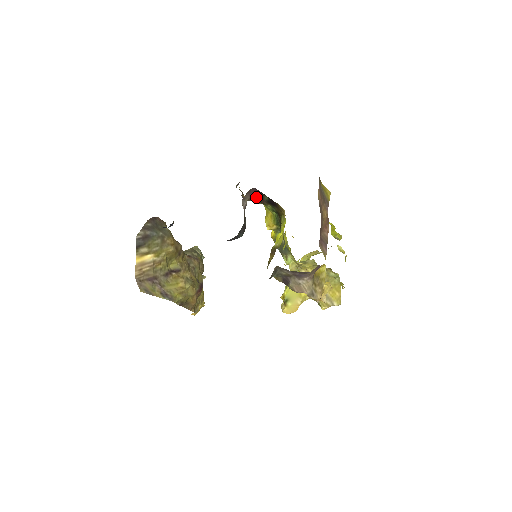
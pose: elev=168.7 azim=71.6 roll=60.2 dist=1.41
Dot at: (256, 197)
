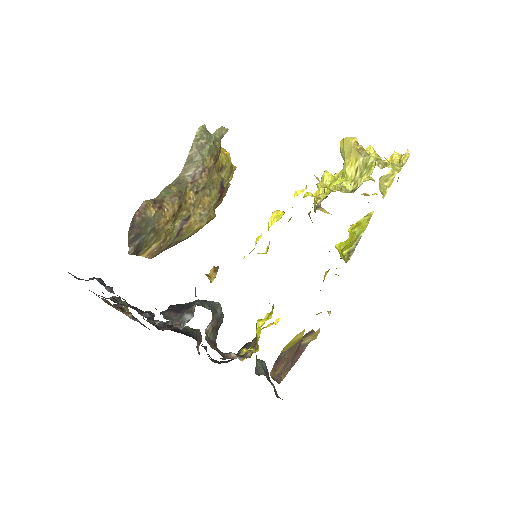
Dot at: occluded
